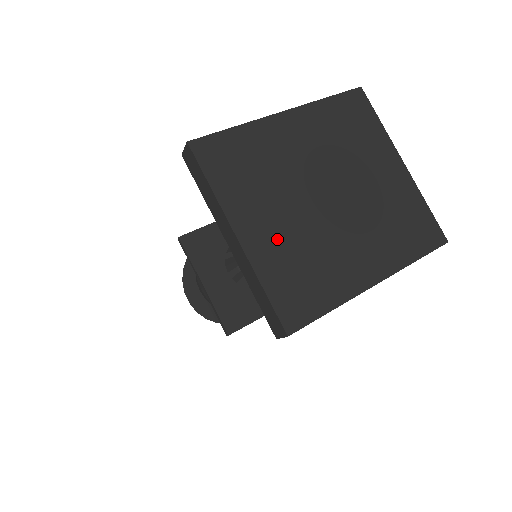
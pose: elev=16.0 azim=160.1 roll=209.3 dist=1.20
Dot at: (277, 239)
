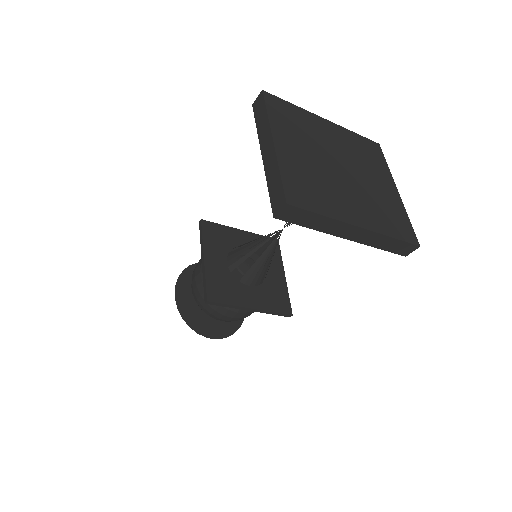
Dot at: (299, 160)
